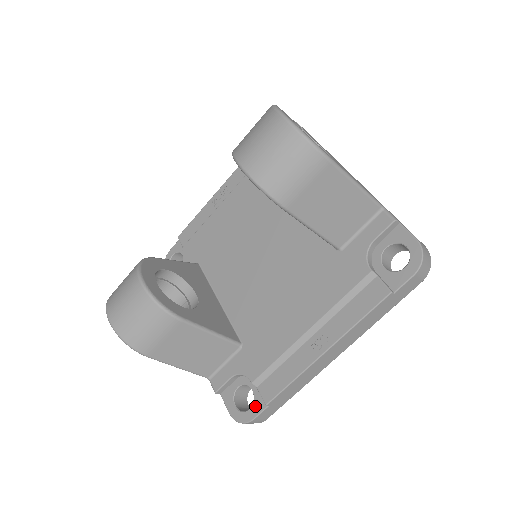
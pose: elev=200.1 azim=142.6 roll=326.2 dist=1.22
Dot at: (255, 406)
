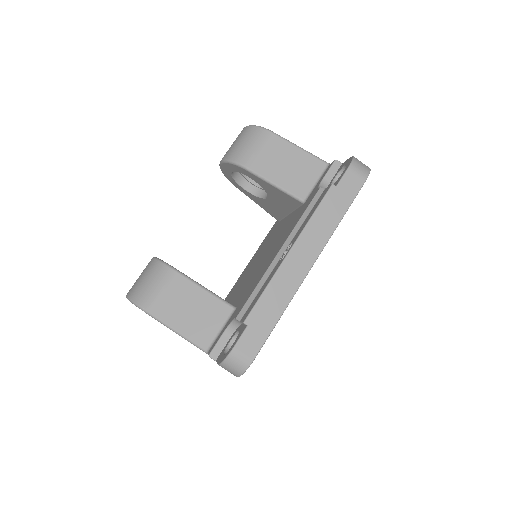
Dot at: (238, 337)
